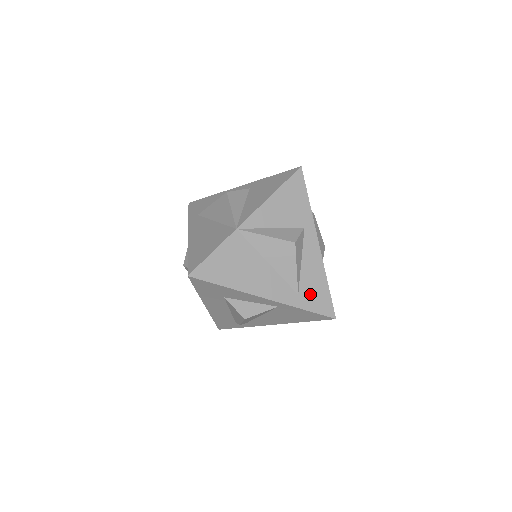
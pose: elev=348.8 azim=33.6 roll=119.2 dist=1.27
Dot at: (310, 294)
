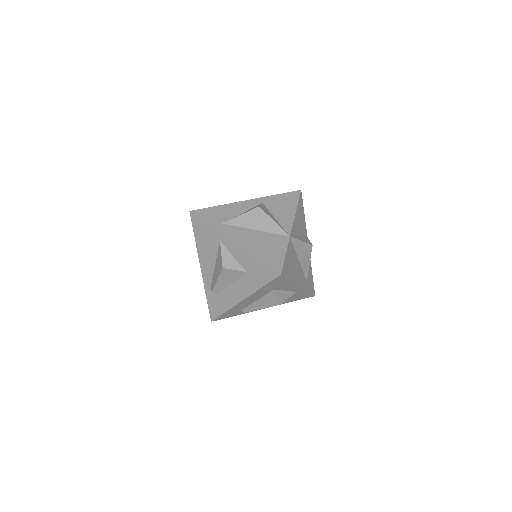
Dot at: (309, 280)
